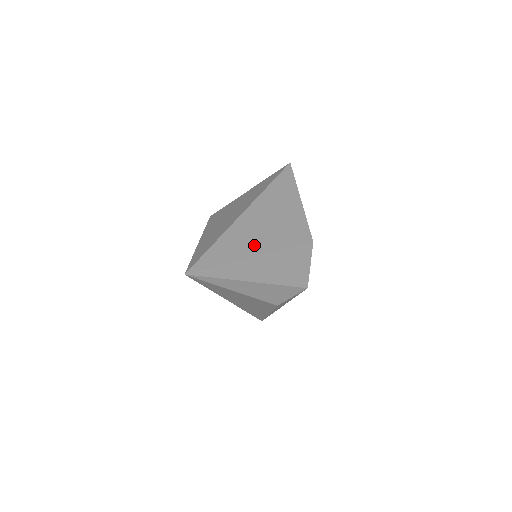
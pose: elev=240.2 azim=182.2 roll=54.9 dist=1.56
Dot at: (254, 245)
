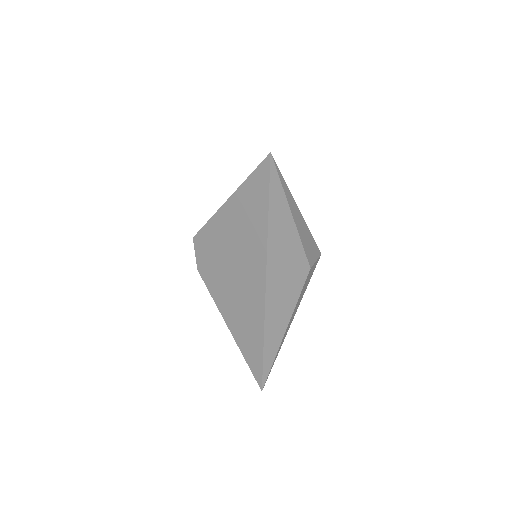
Dot at: occluded
